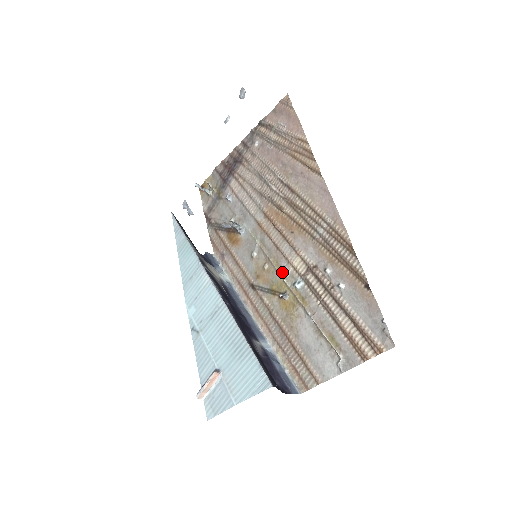
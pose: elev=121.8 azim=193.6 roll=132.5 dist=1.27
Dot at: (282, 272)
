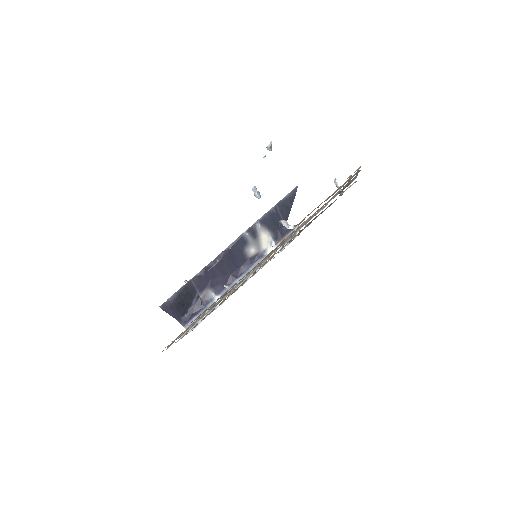
Dot at: occluded
